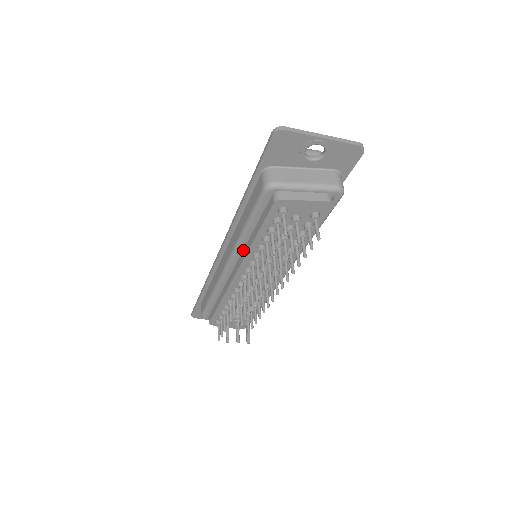
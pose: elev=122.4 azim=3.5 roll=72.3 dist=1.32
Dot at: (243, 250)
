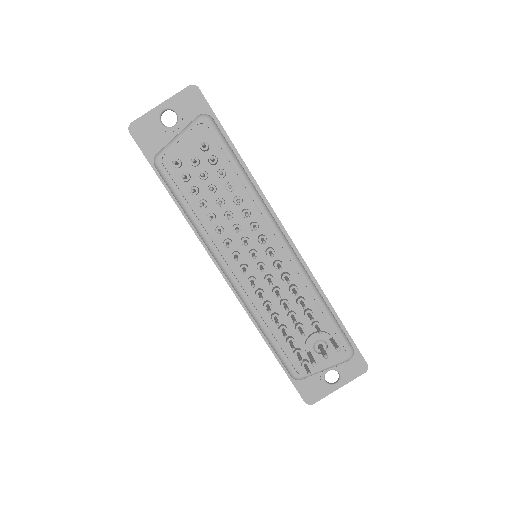
Dot at: occluded
